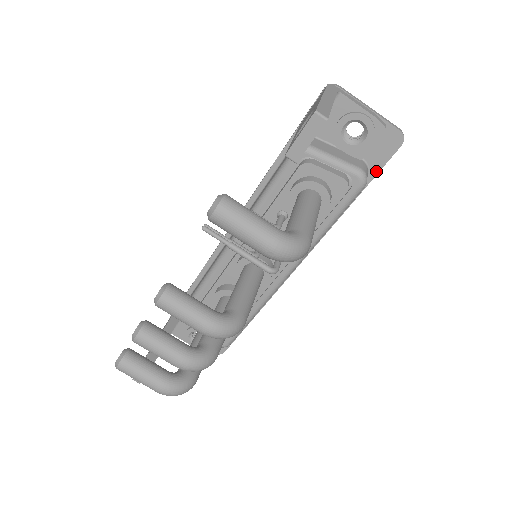
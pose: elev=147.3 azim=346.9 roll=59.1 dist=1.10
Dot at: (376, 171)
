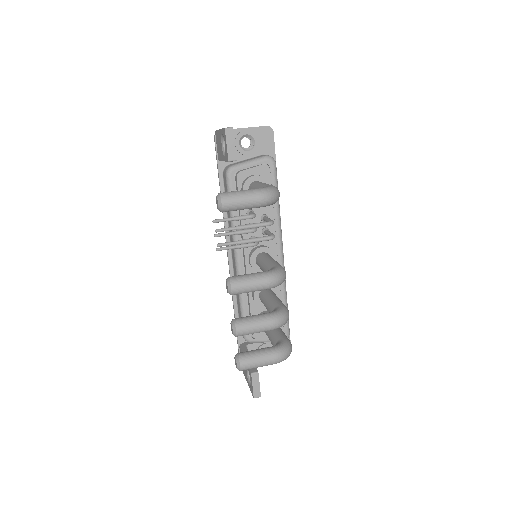
Dot at: (274, 155)
